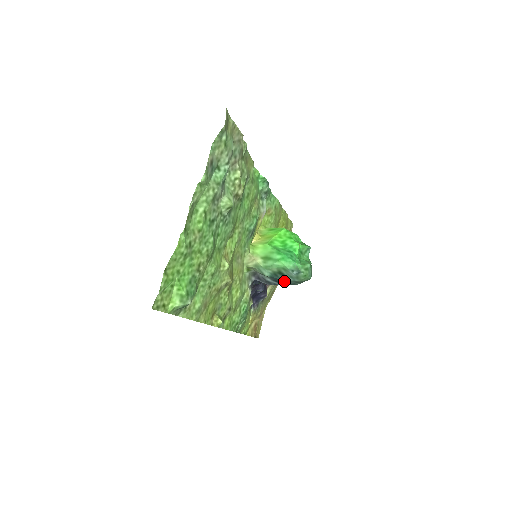
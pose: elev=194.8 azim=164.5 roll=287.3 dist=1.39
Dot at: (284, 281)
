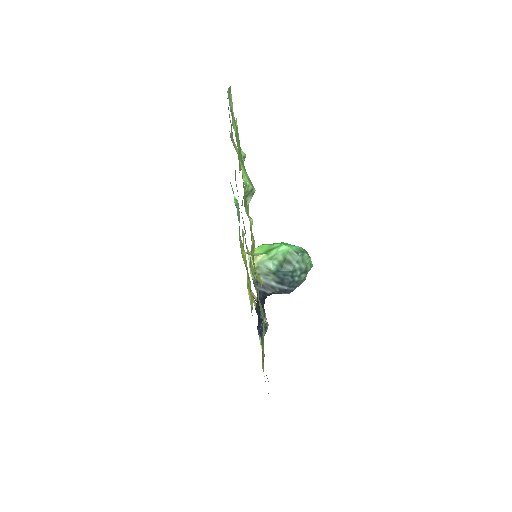
Dot at: (291, 273)
